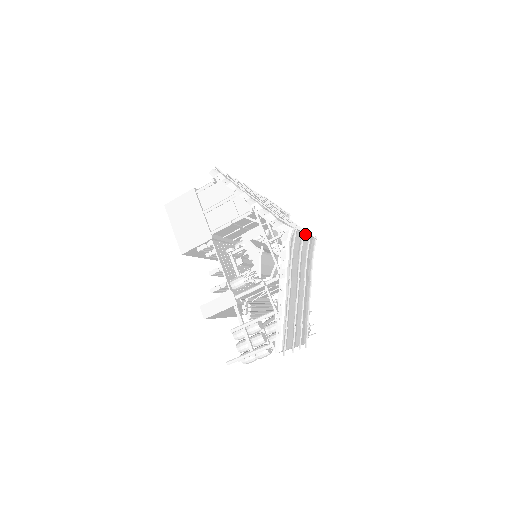
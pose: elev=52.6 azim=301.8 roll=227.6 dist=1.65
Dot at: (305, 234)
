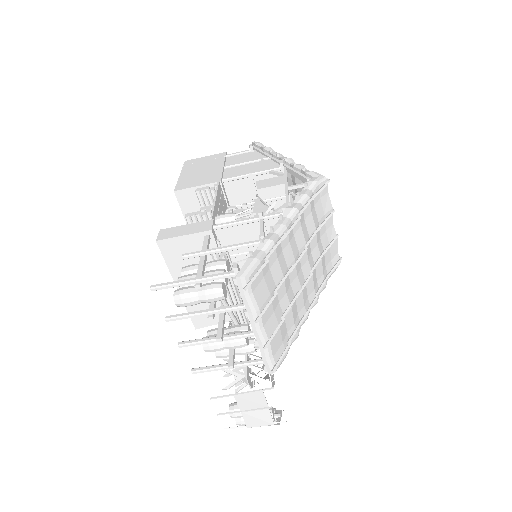
Dot at: occluded
